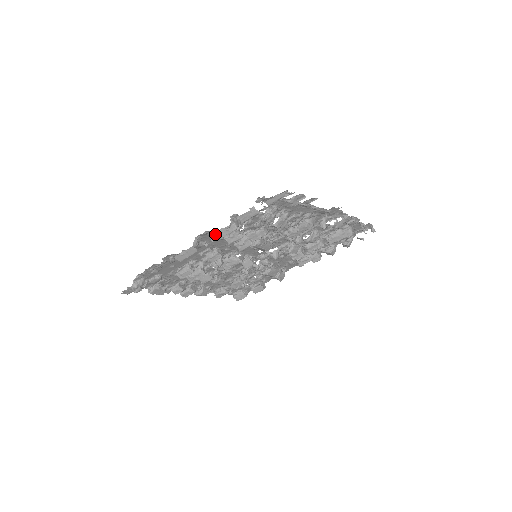
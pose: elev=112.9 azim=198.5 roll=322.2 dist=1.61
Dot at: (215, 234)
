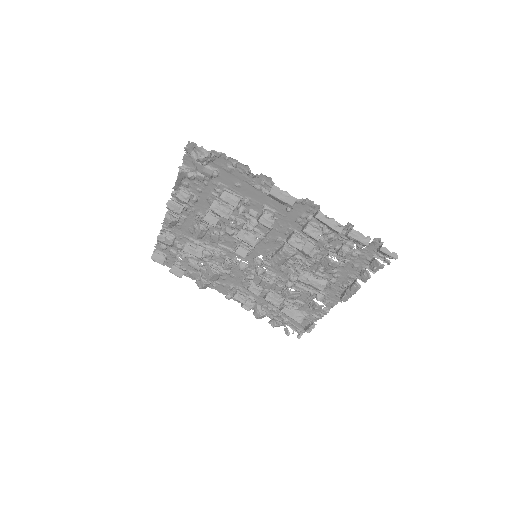
Dot at: (326, 216)
